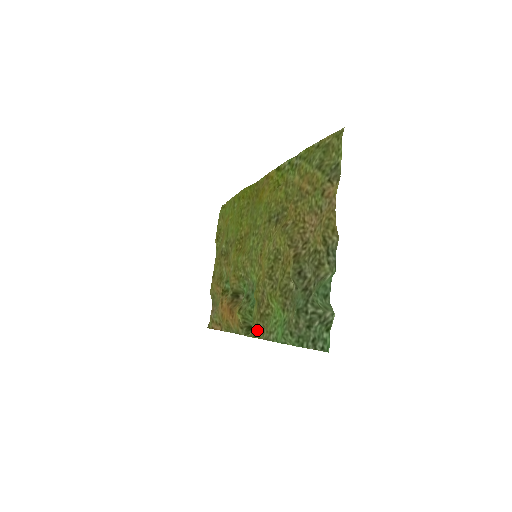
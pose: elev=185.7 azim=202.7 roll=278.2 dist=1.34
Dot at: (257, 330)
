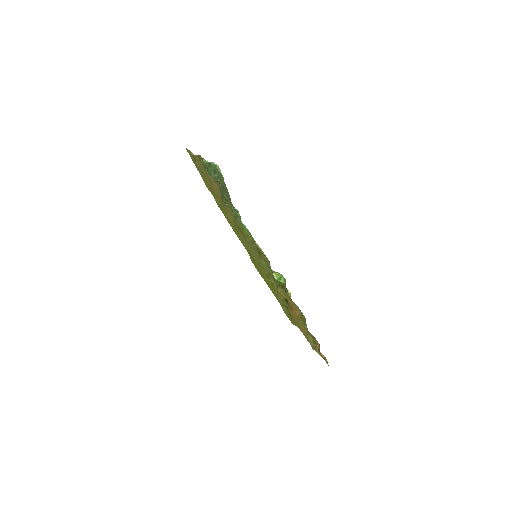
Dot at: (267, 263)
